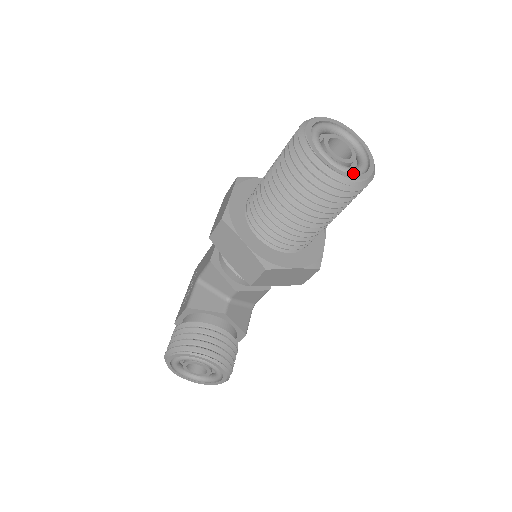
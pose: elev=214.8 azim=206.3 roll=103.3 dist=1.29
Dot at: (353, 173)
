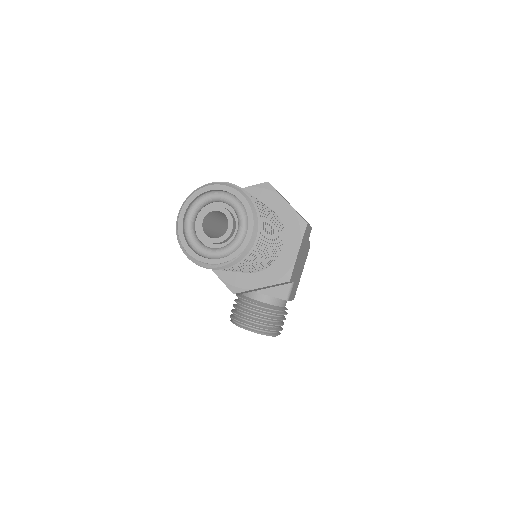
Dot at: (222, 256)
